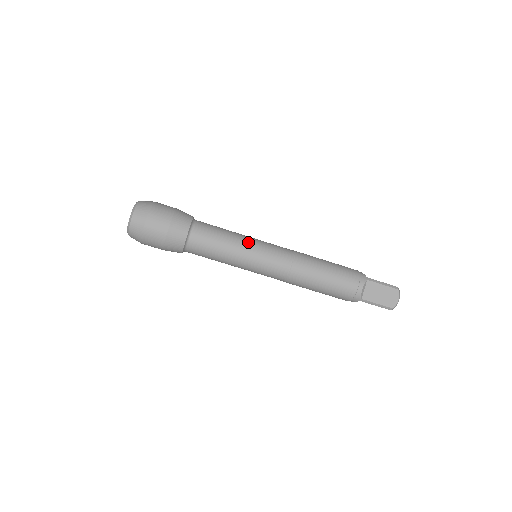
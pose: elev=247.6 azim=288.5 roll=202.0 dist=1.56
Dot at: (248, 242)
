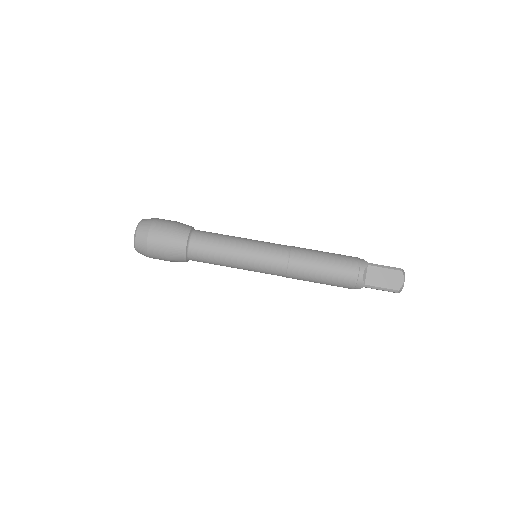
Dot at: (245, 243)
